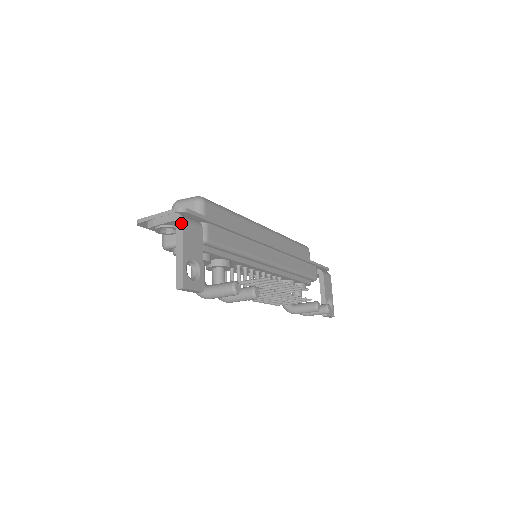
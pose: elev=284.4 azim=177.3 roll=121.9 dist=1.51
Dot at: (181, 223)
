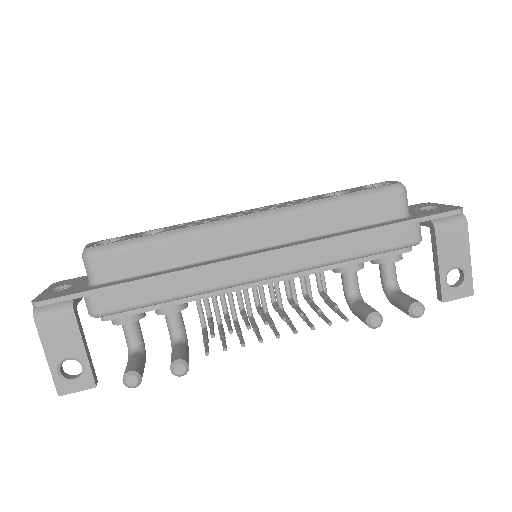
Dot at: (35, 323)
